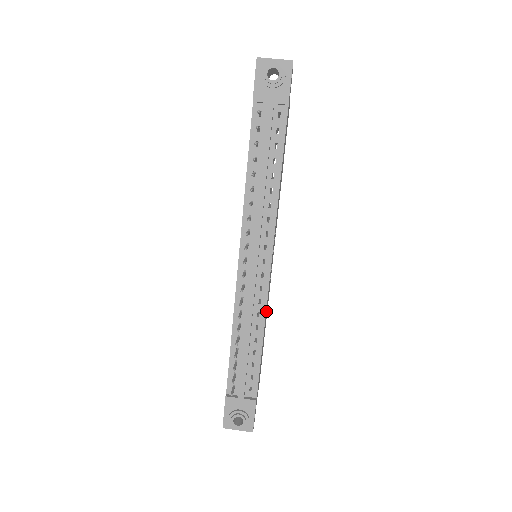
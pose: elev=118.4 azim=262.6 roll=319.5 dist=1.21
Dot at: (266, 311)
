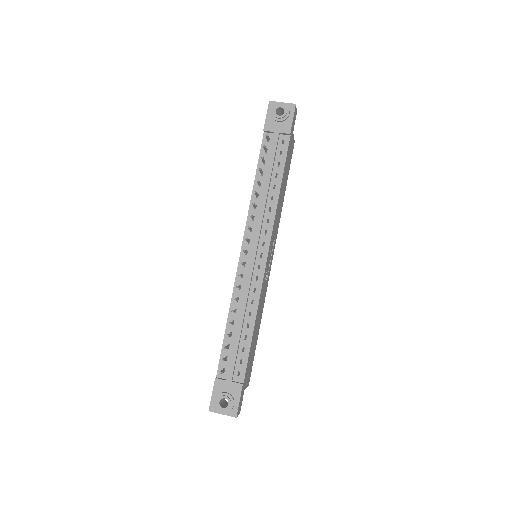
Dot at: (260, 303)
